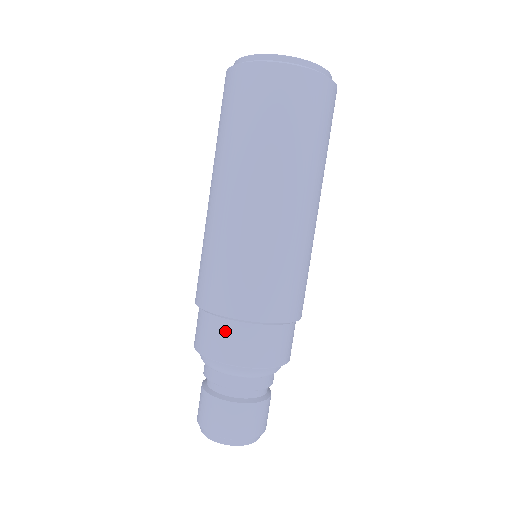
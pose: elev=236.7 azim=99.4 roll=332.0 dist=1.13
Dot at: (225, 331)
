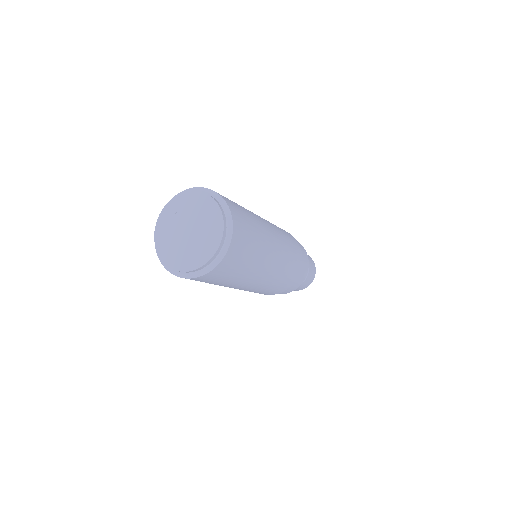
Dot at: occluded
